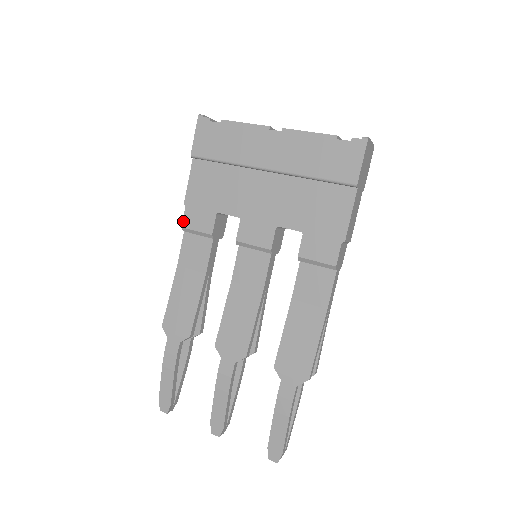
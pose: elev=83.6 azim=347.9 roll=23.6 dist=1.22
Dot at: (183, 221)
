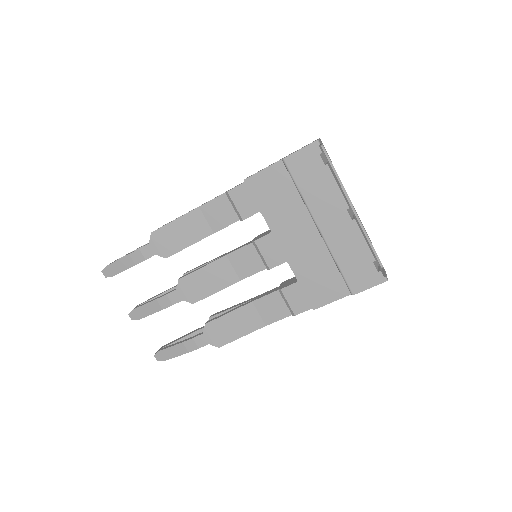
Dot at: (232, 189)
